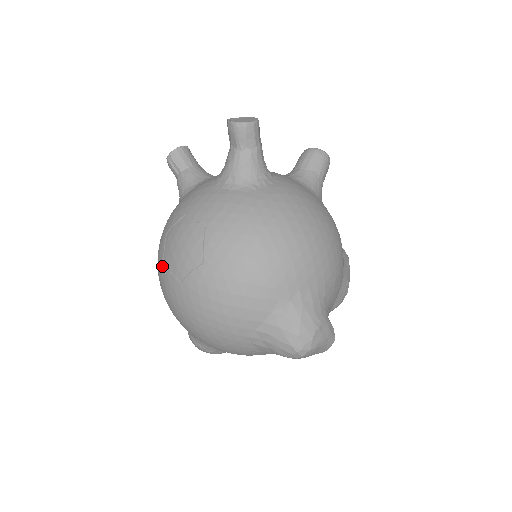
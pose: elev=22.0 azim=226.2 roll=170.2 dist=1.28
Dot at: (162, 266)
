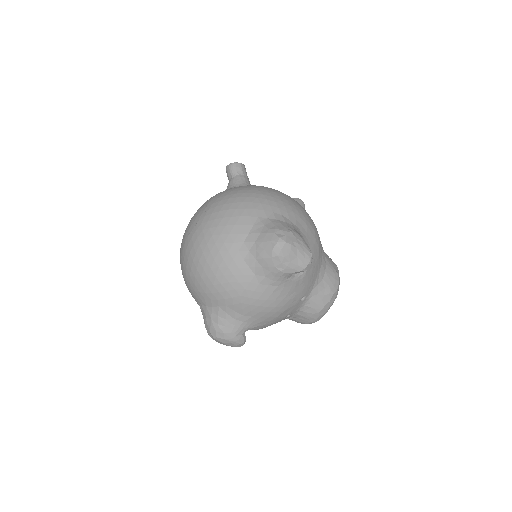
Dot at: (182, 243)
